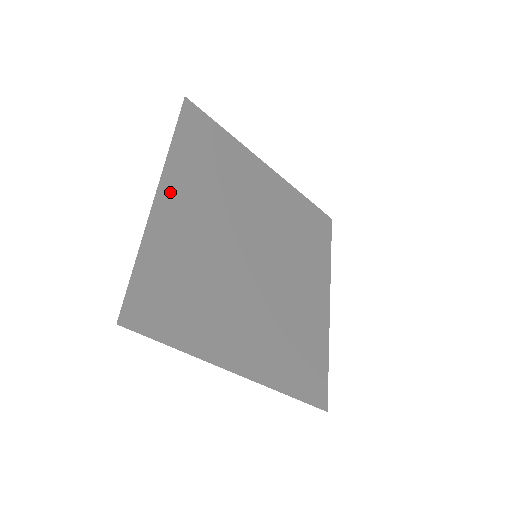
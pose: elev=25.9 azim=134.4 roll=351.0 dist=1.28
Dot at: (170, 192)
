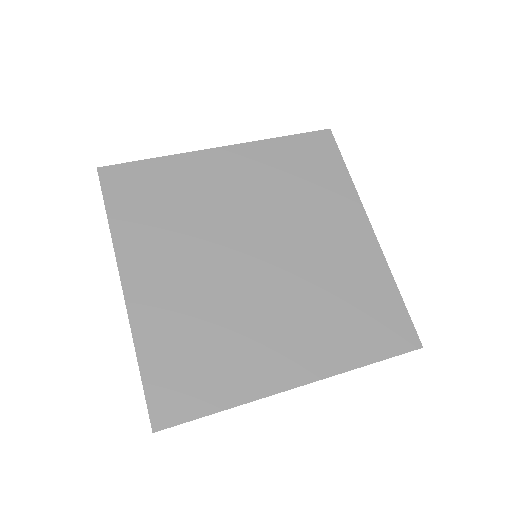
Dot at: (135, 276)
